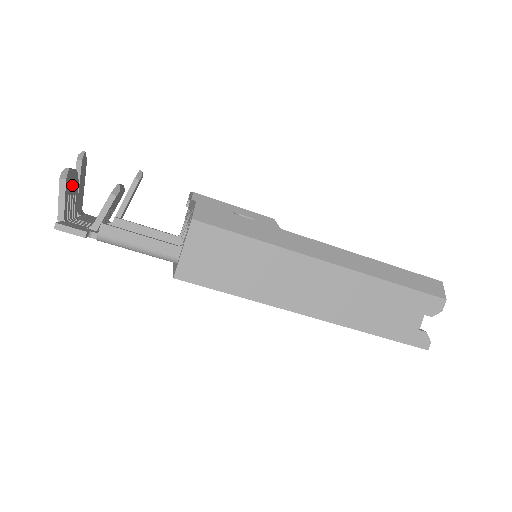
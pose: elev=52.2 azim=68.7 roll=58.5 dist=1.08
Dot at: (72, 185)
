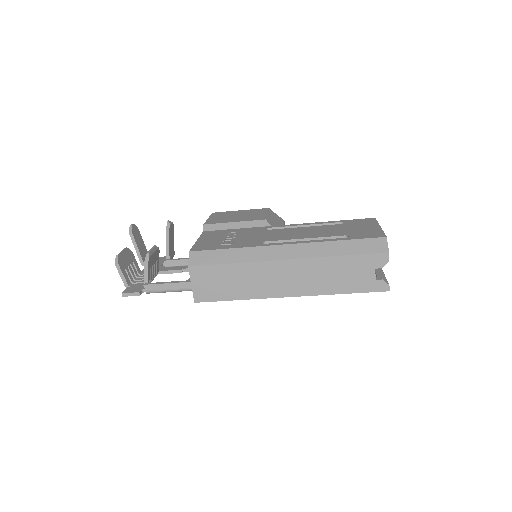
Dot at: (126, 260)
